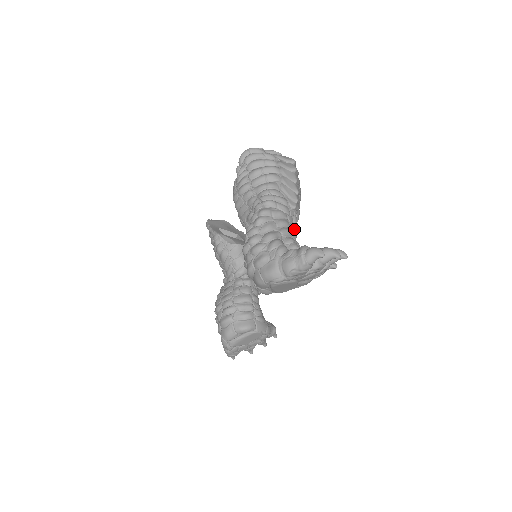
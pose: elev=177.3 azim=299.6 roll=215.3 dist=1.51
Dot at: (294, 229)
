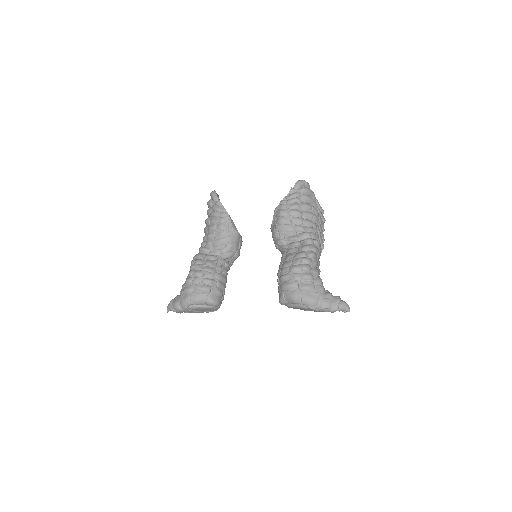
Dot at: occluded
